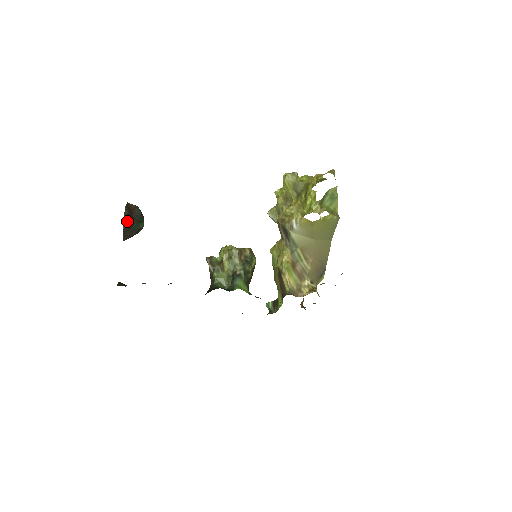
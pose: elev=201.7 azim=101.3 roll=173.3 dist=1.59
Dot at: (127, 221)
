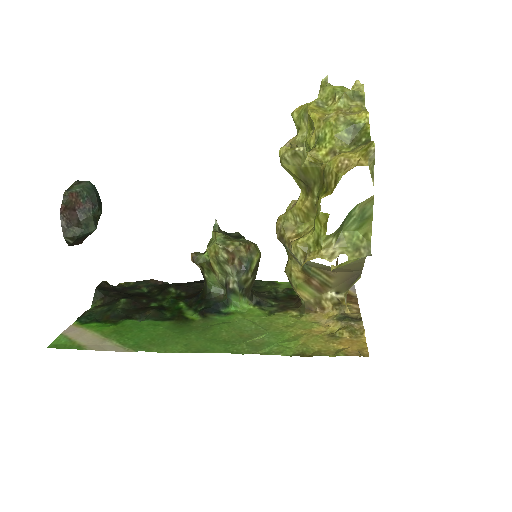
Dot at: (69, 237)
